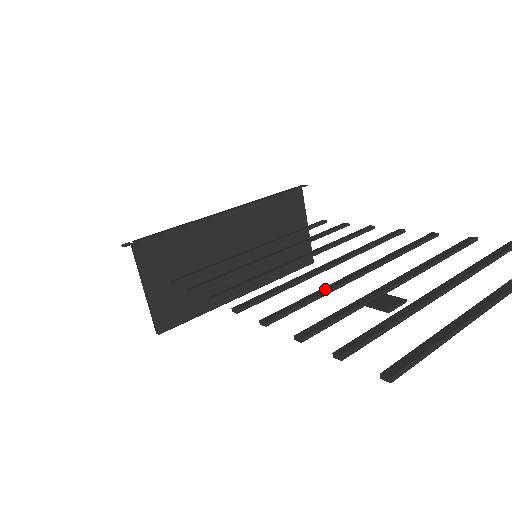
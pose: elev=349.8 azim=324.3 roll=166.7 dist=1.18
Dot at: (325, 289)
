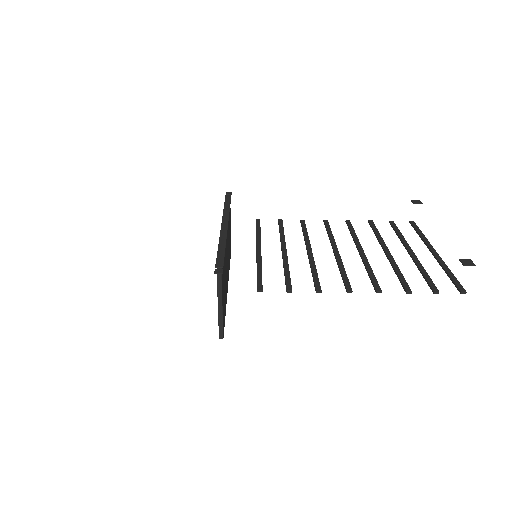
Dot at: (368, 265)
